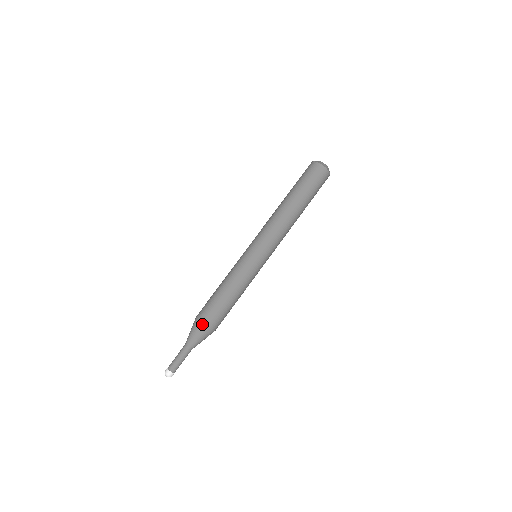
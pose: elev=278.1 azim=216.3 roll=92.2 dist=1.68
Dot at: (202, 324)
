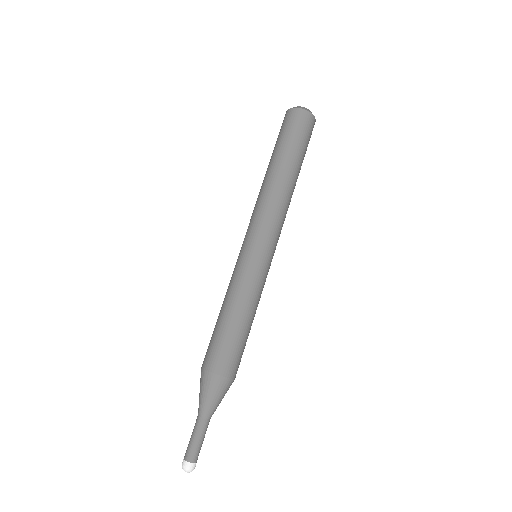
Dot at: (210, 375)
